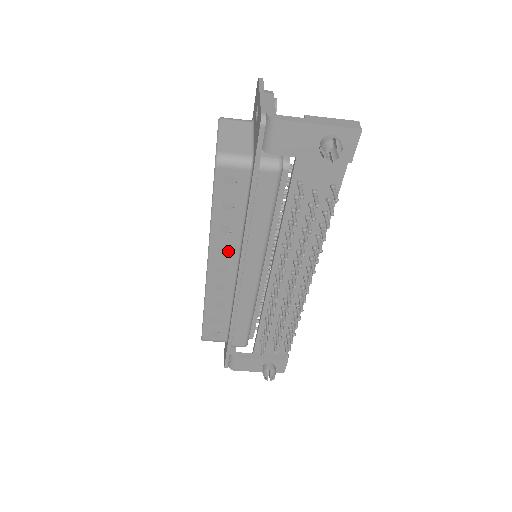
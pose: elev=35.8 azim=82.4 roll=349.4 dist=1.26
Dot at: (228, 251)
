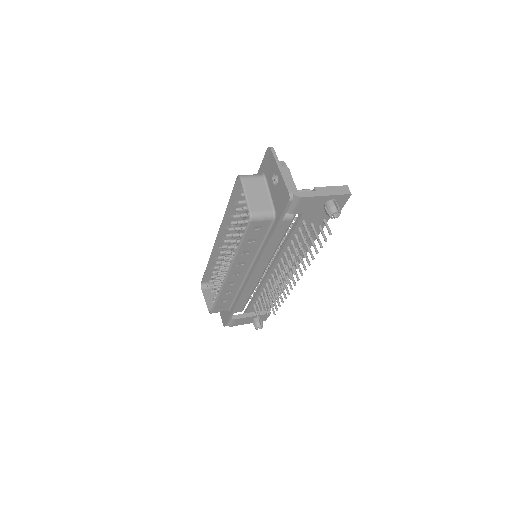
Dot at: (245, 263)
